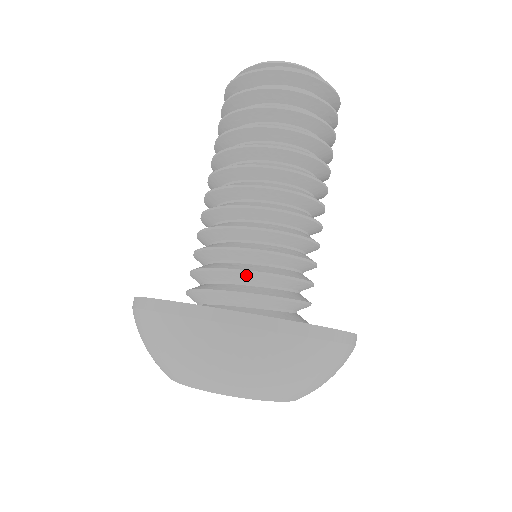
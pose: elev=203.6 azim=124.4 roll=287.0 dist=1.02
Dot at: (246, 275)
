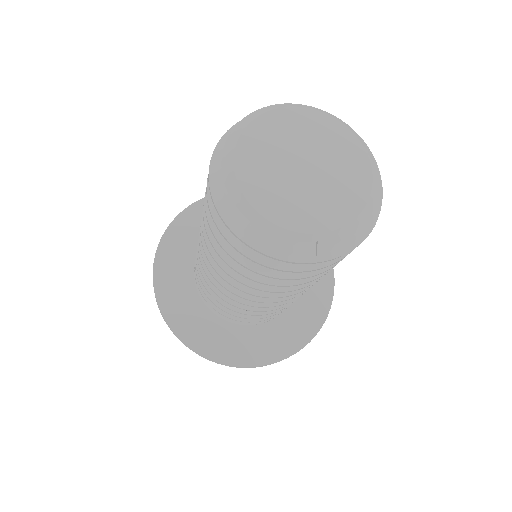
Dot at: (225, 309)
